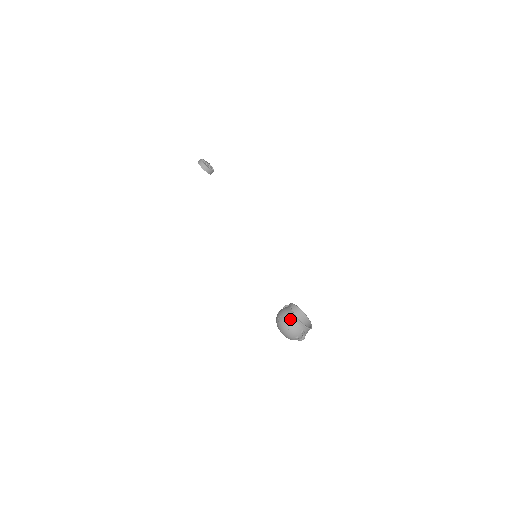
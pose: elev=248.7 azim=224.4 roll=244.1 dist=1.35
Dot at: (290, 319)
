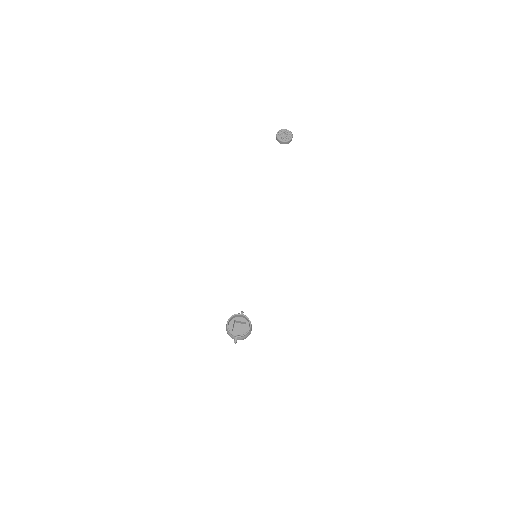
Dot at: (227, 328)
